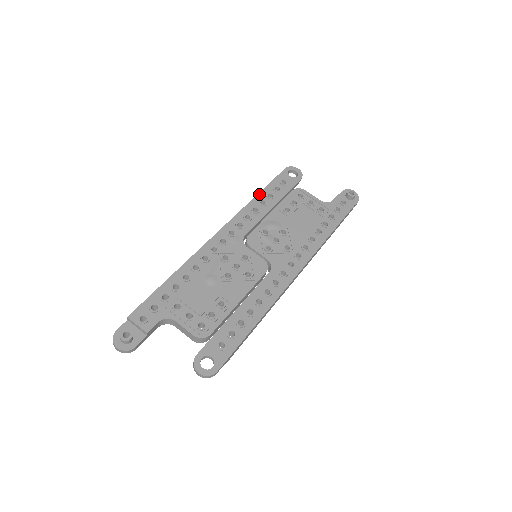
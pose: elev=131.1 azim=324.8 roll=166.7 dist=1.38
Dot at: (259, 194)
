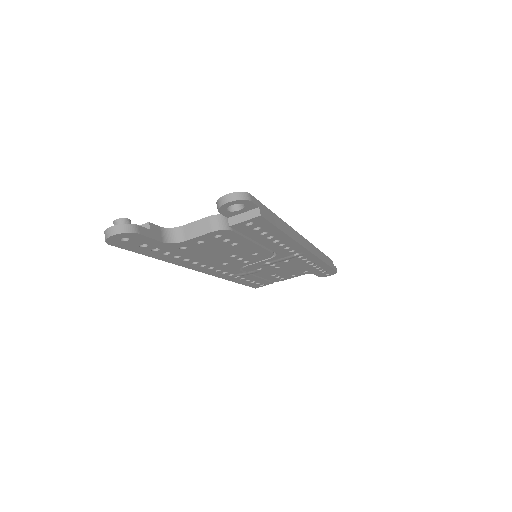
Dot at: occluded
